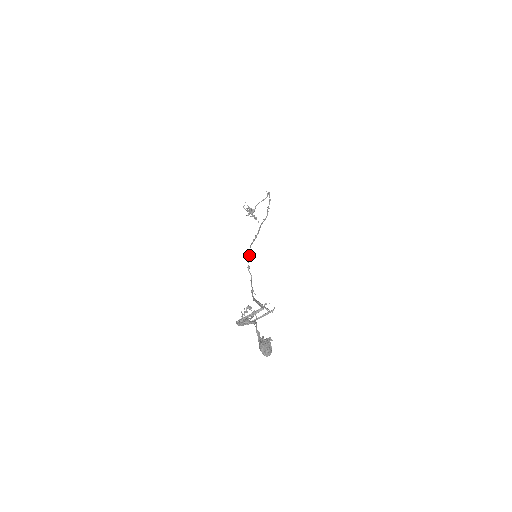
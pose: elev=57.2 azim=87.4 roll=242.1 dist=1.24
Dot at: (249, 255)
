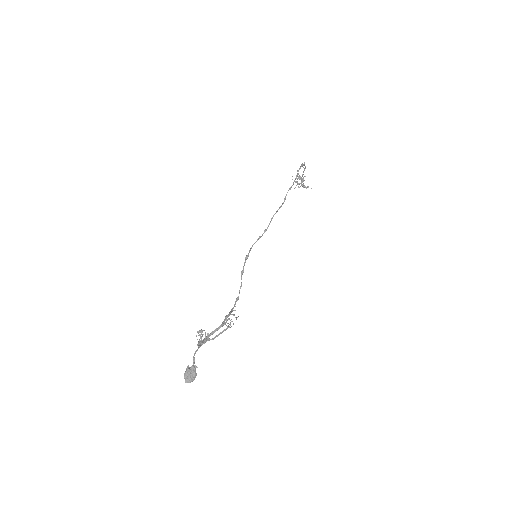
Dot at: (245, 259)
